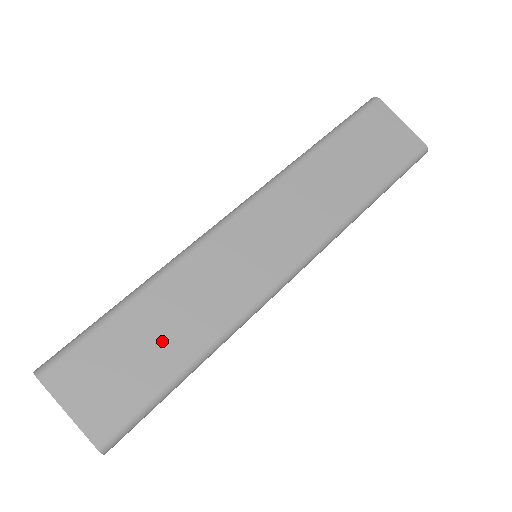
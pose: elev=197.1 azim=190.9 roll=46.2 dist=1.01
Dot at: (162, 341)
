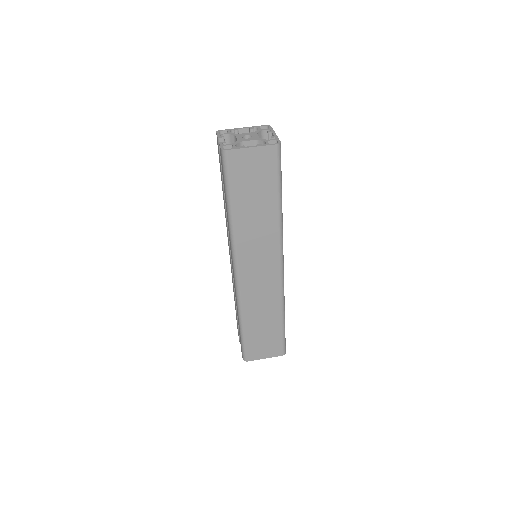
Dot at: (267, 325)
